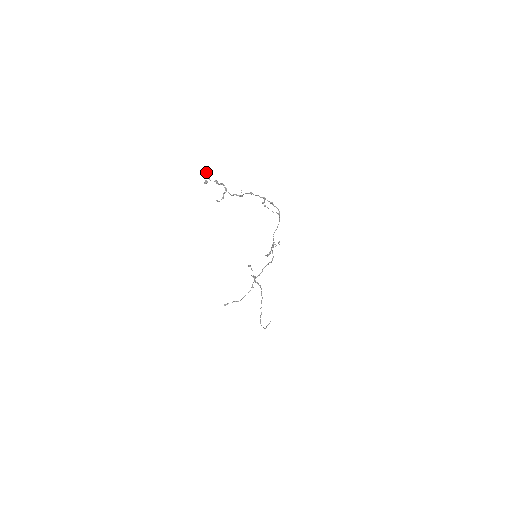
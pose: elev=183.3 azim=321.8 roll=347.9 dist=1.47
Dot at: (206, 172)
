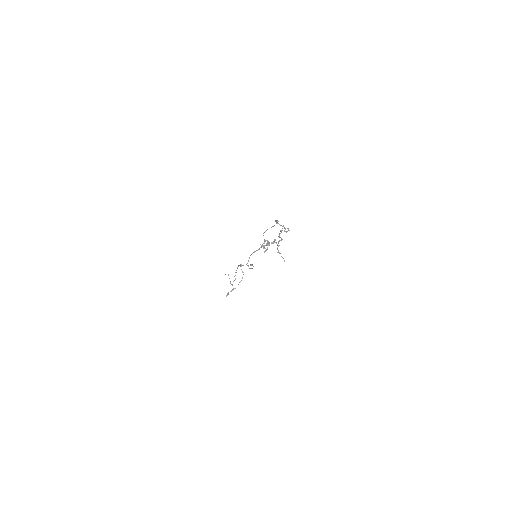
Dot at: (267, 242)
